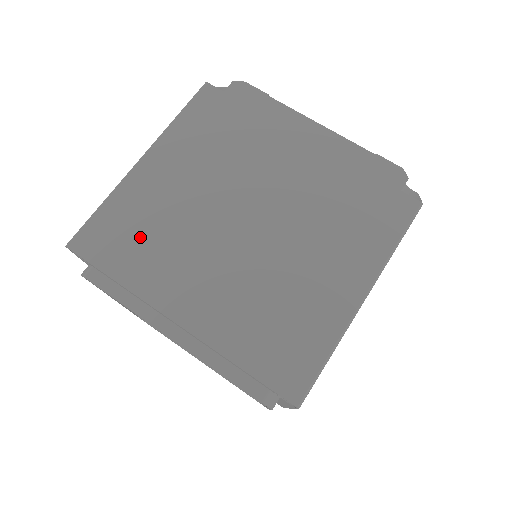
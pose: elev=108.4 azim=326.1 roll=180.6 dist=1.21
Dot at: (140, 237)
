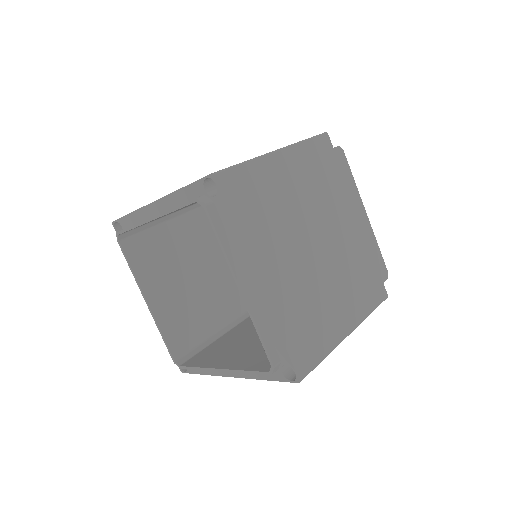
Dot at: occluded
